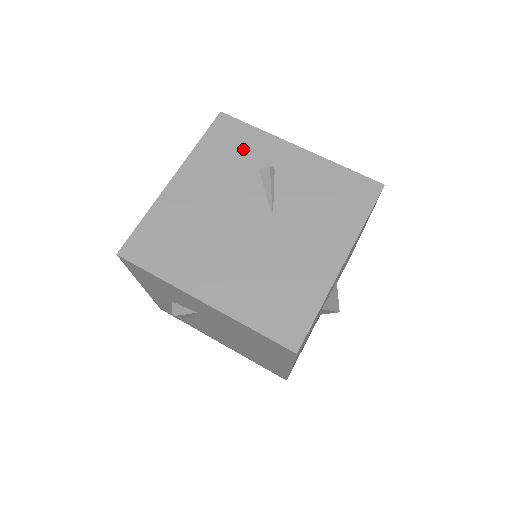
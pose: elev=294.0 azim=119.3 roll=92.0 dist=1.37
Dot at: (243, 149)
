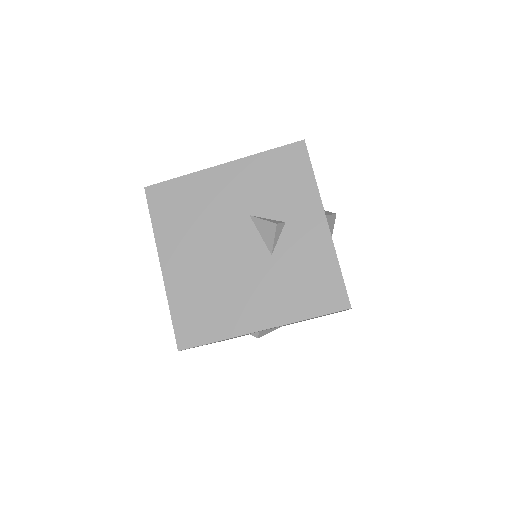
Dot at: occluded
